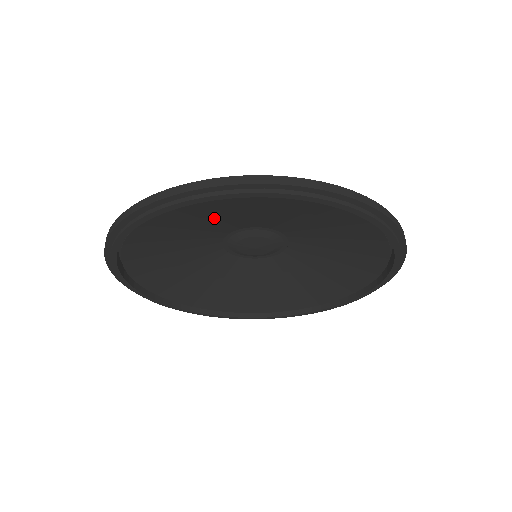
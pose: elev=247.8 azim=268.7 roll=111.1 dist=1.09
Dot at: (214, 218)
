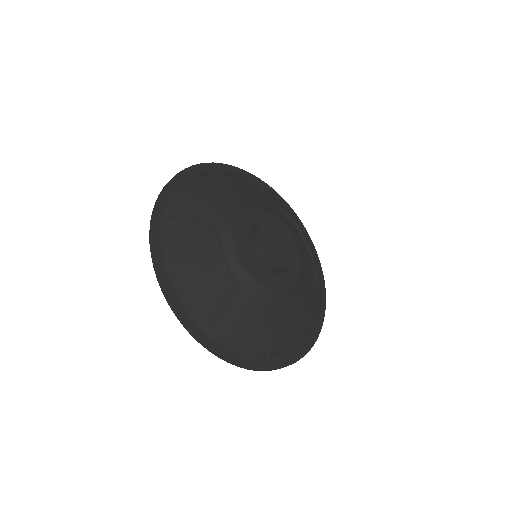
Dot at: occluded
